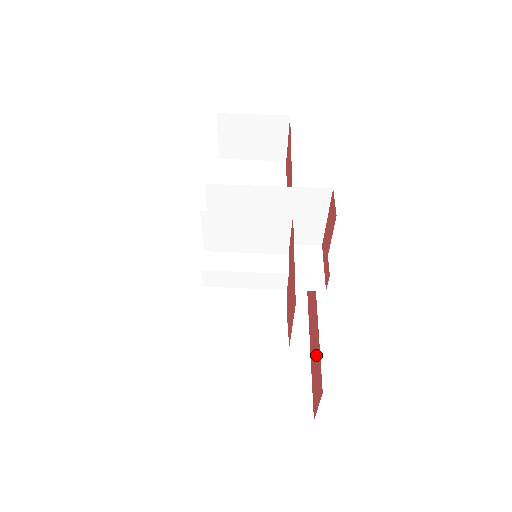
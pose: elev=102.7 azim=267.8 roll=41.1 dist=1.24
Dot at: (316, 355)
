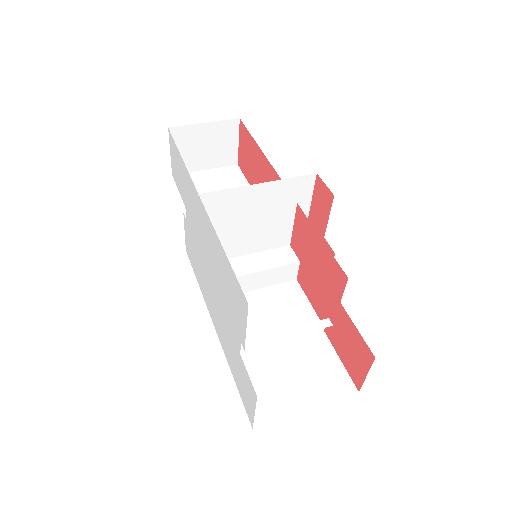
Dot at: (344, 330)
